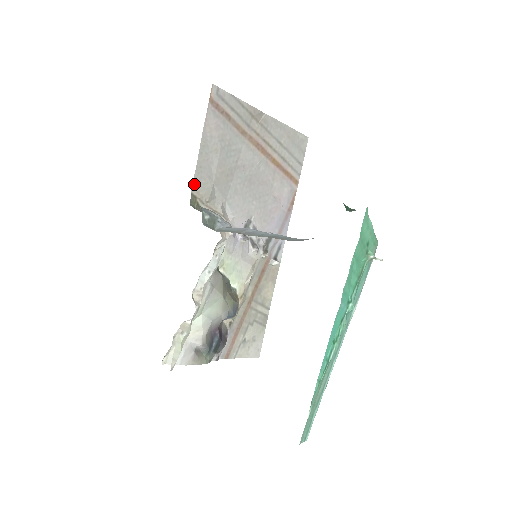
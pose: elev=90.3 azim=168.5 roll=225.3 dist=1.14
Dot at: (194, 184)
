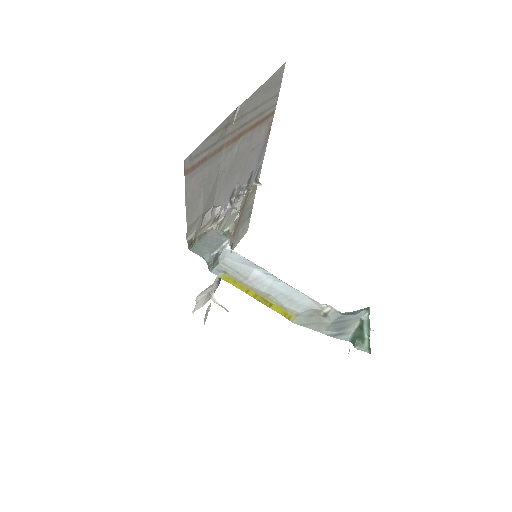
Dot at: (187, 234)
